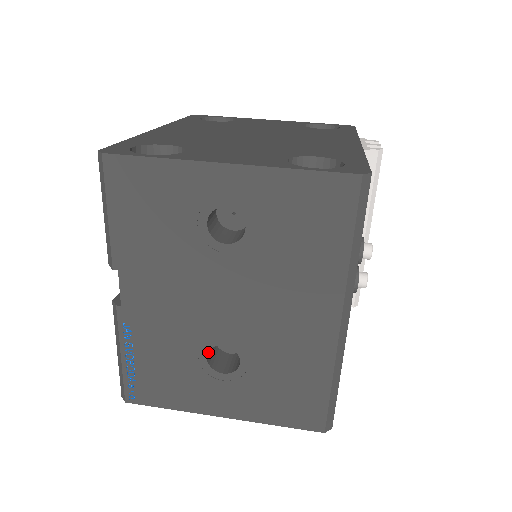
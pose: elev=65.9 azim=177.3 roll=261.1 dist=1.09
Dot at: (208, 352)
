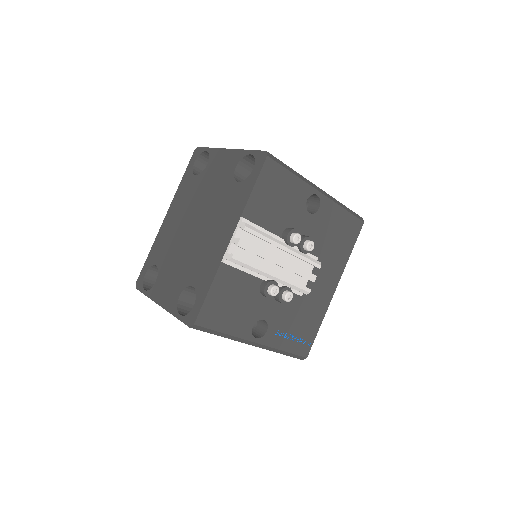
Dot at: occluded
